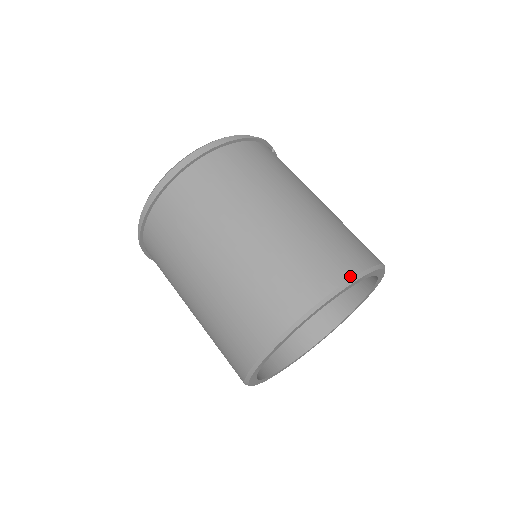
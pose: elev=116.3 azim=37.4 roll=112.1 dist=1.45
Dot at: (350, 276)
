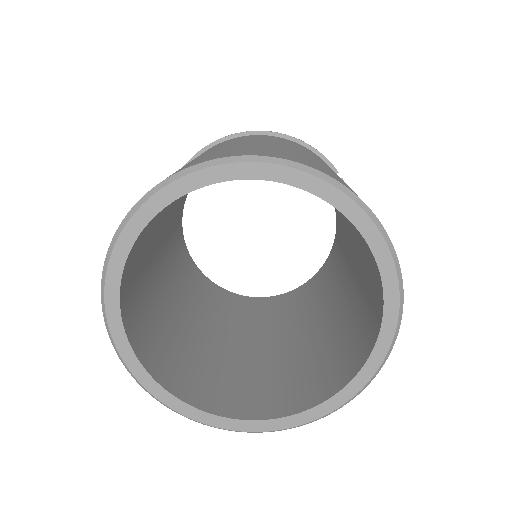
Dot at: (260, 155)
